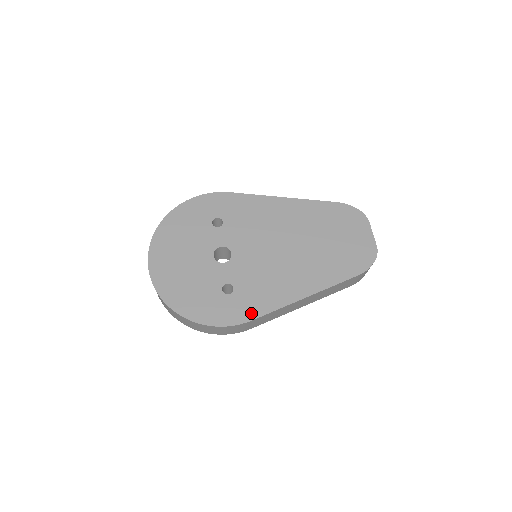
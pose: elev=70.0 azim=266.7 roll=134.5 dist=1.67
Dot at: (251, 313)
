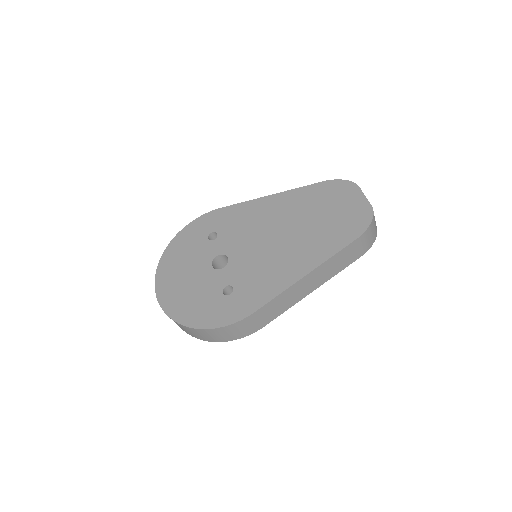
Dot at: (253, 306)
